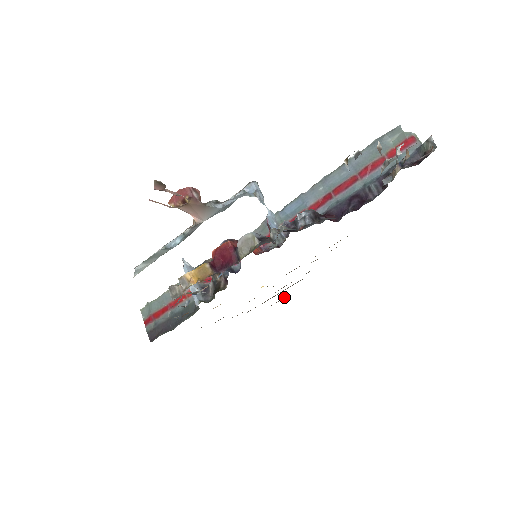
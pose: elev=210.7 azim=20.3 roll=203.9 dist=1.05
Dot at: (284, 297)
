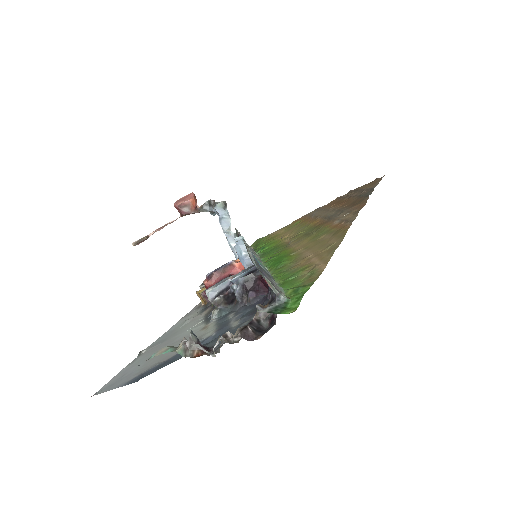
Dot at: (381, 179)
